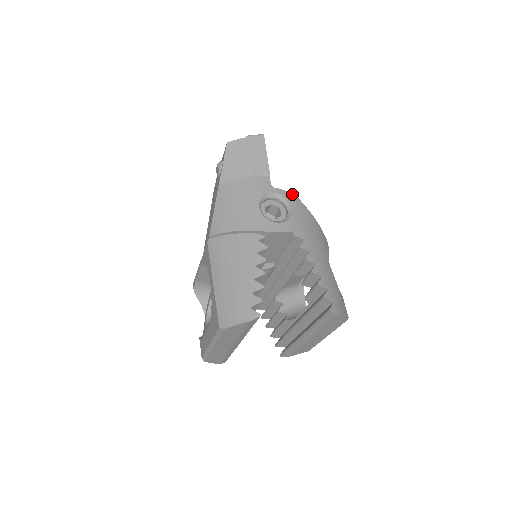
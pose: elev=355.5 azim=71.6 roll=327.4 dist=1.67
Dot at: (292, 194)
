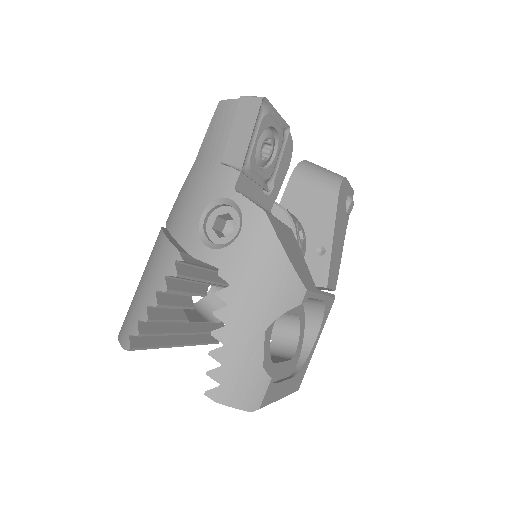
Dot at: (260, 209)
